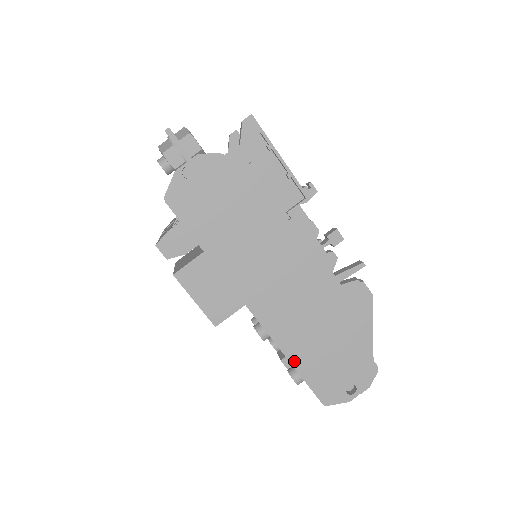
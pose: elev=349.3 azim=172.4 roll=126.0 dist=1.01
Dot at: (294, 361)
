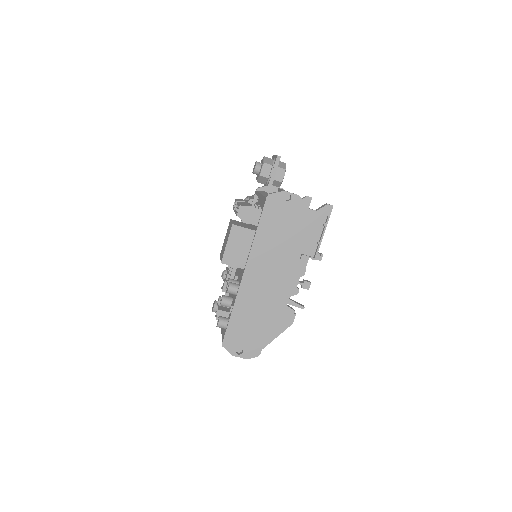
Dot at: (234, 313)
